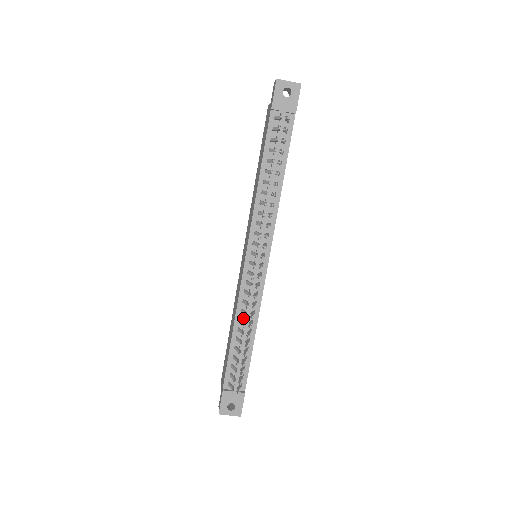
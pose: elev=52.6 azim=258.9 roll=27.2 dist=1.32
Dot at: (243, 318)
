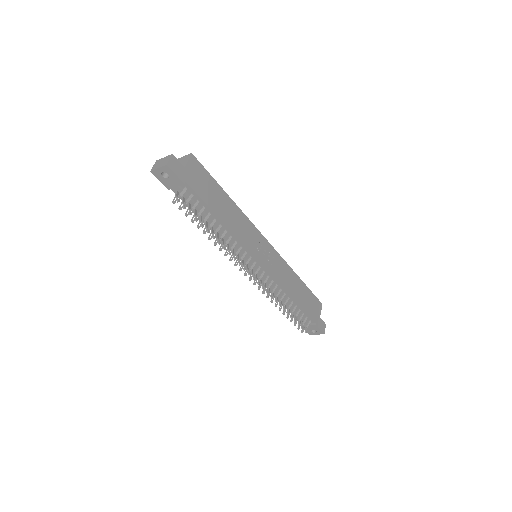
Dot at: occluded
